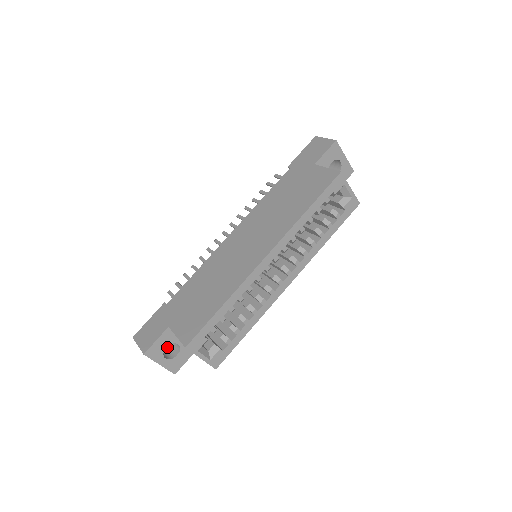
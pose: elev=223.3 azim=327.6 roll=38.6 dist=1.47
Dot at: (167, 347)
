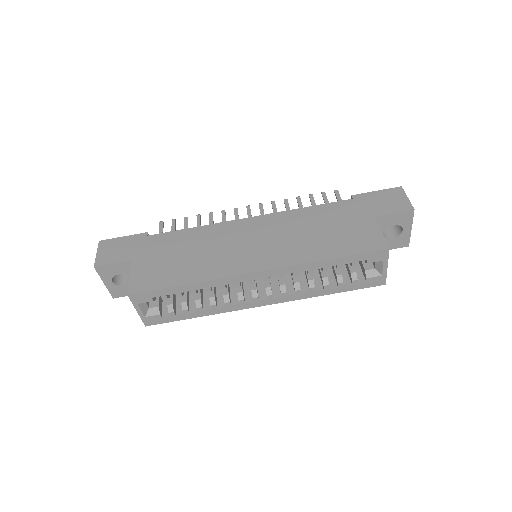
Dot at: occluded
